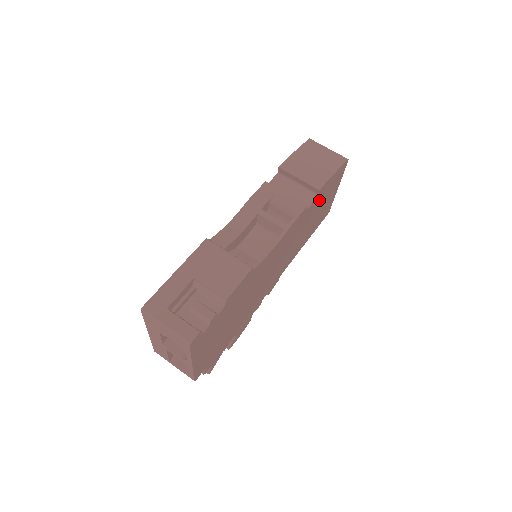
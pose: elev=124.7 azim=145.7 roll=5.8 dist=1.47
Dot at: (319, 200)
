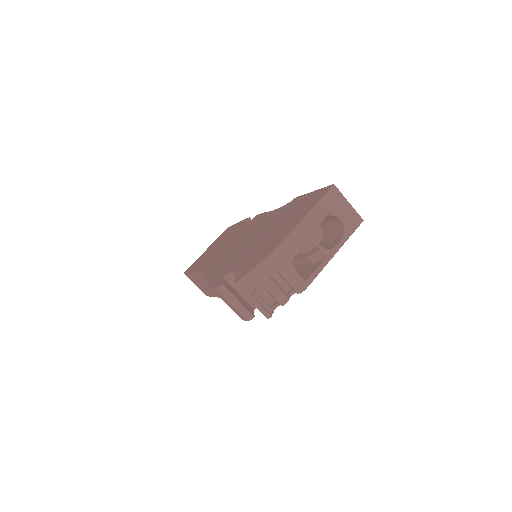
Dot at: occluded
